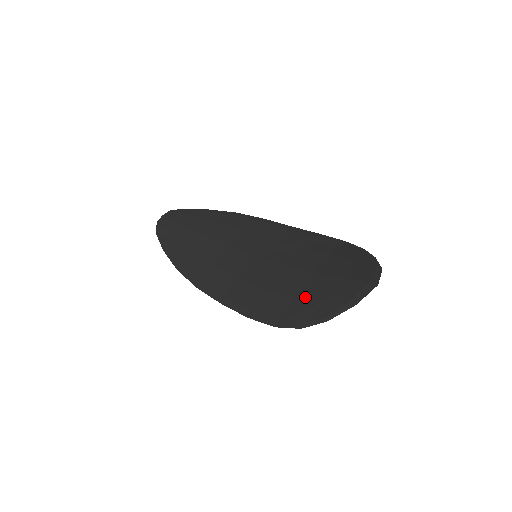
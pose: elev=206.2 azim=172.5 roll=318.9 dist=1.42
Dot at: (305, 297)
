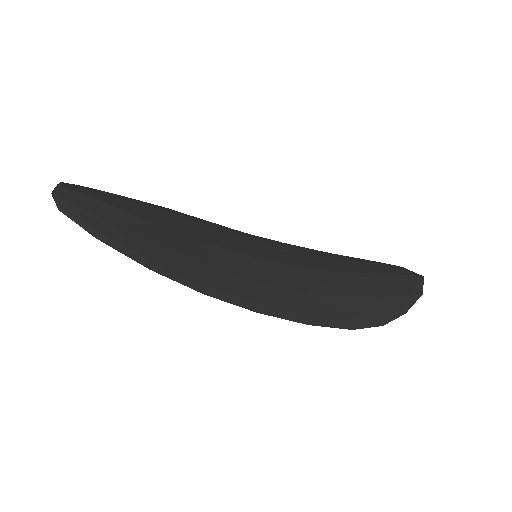
Dot at: (363, 294)
